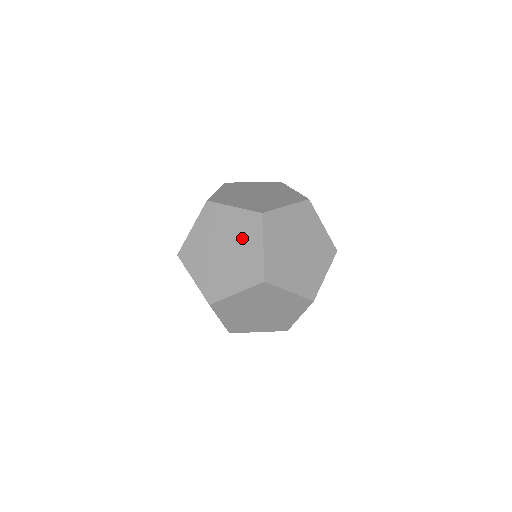
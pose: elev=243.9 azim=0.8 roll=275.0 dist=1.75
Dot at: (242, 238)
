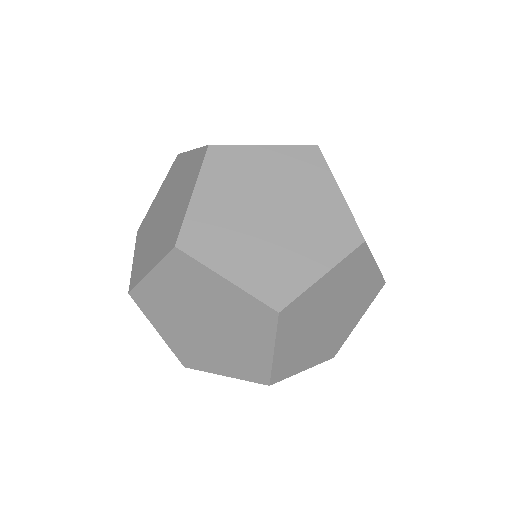
Dot at: (239, 326)
